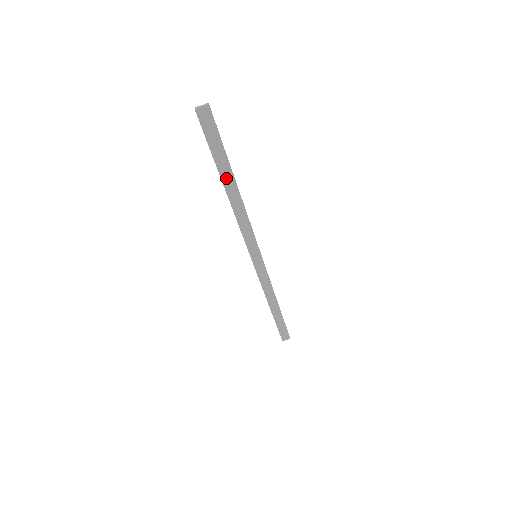
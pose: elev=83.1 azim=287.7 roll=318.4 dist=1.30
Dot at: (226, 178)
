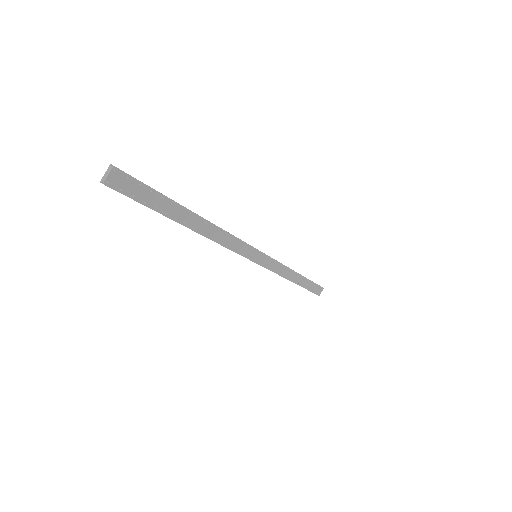
Dot at: (183, 218)
